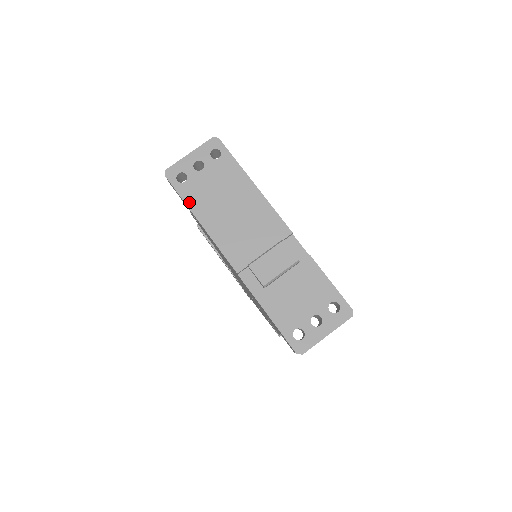
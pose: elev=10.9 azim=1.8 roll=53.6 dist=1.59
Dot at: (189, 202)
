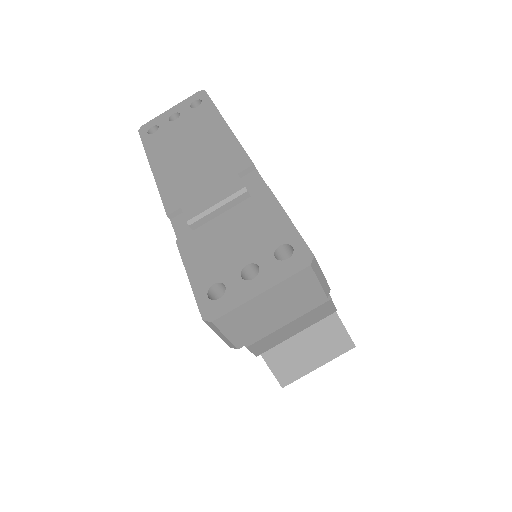
Dot at: (149, 150)
